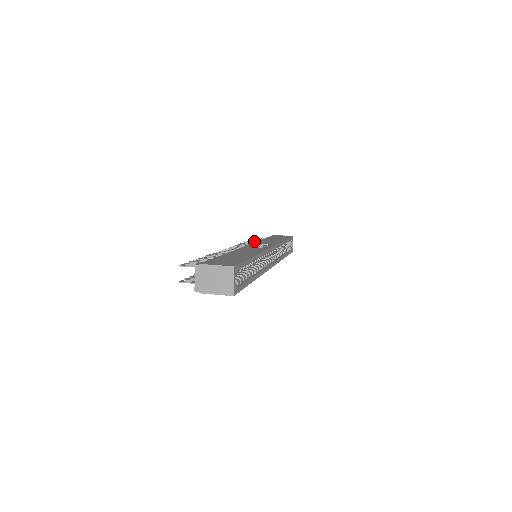
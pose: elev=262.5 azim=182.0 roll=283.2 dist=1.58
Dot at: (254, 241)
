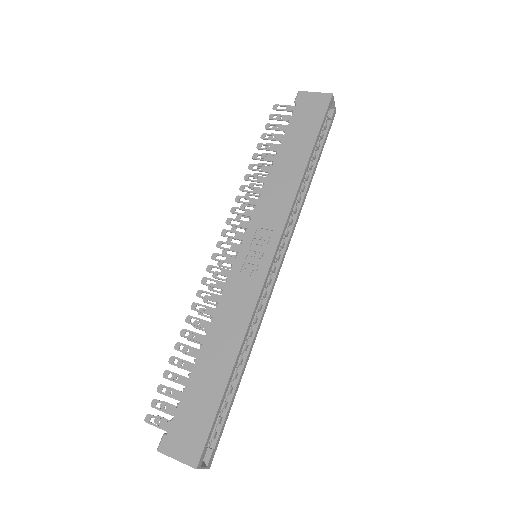
Dot at: (263, 154)
